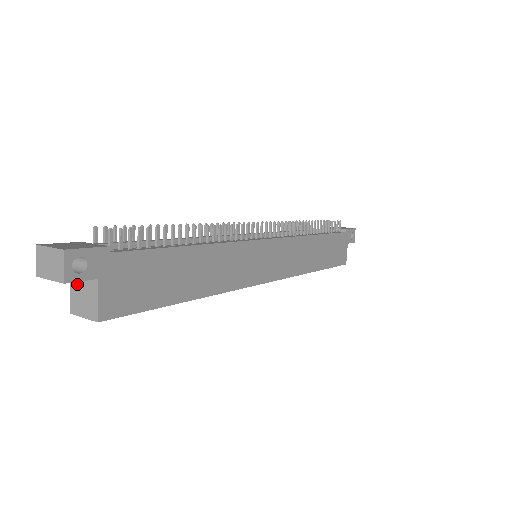
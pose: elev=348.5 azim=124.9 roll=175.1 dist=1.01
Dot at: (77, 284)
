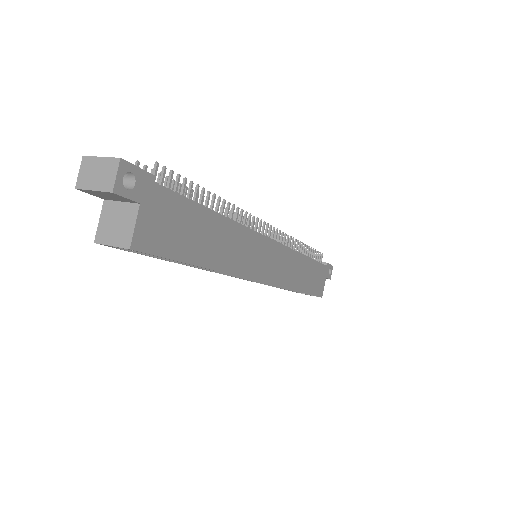
Dot at: (110, 211)
